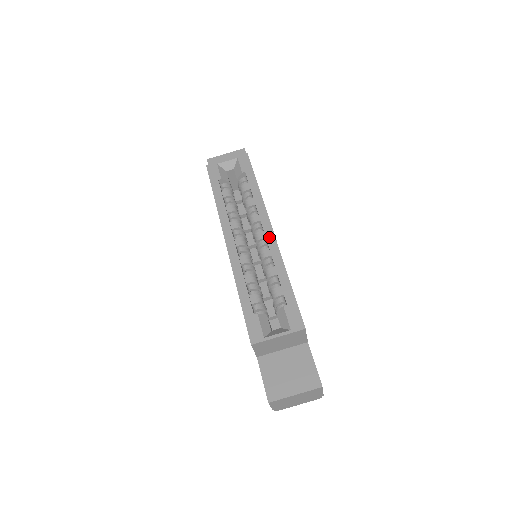
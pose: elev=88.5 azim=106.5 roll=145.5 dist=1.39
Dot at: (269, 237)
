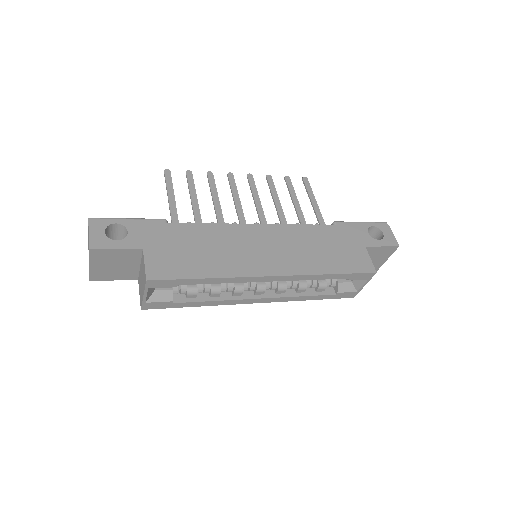
Dot at: (280, 280)
